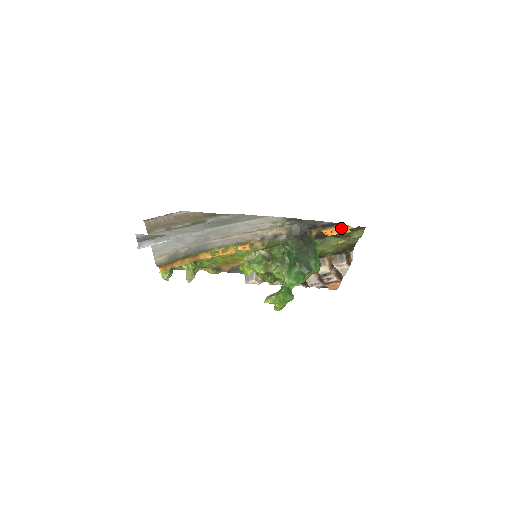
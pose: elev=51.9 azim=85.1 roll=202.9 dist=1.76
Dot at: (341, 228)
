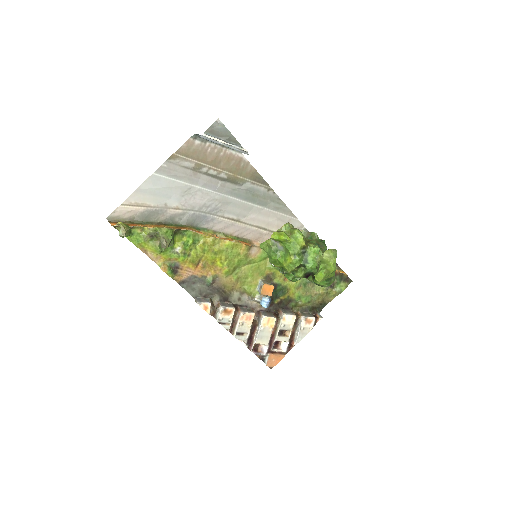
Dot at: (337, 270)
